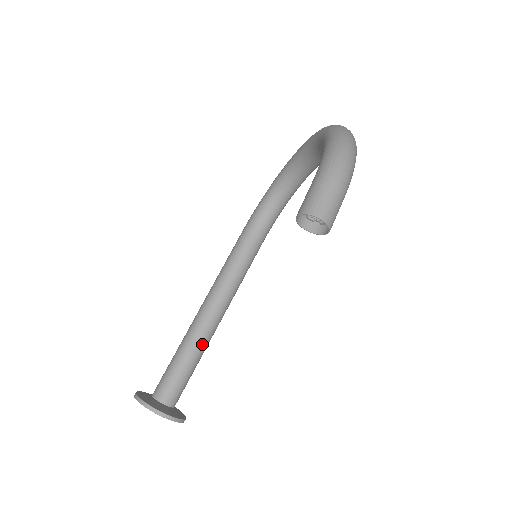
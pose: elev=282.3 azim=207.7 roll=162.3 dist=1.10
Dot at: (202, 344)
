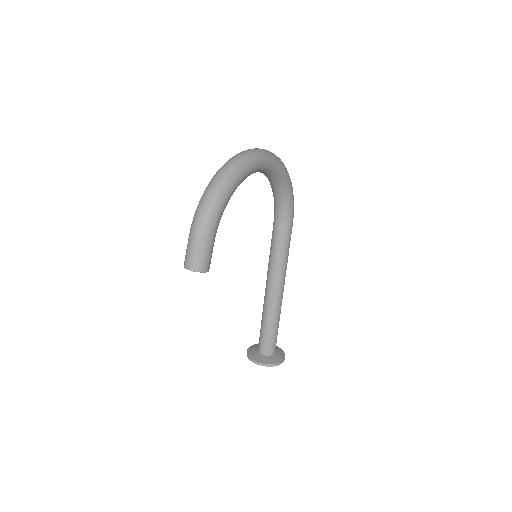
Dot at: (271, 313)
